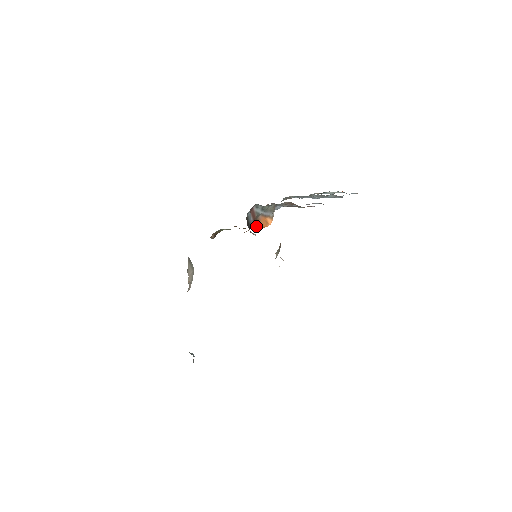
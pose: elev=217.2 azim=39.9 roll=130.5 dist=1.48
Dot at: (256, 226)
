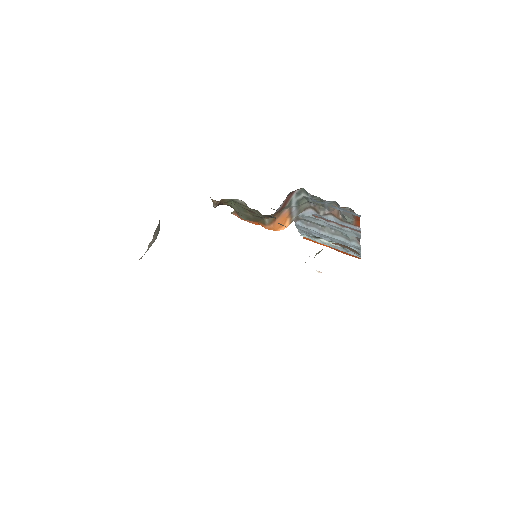
Dot at: (268, 222)
